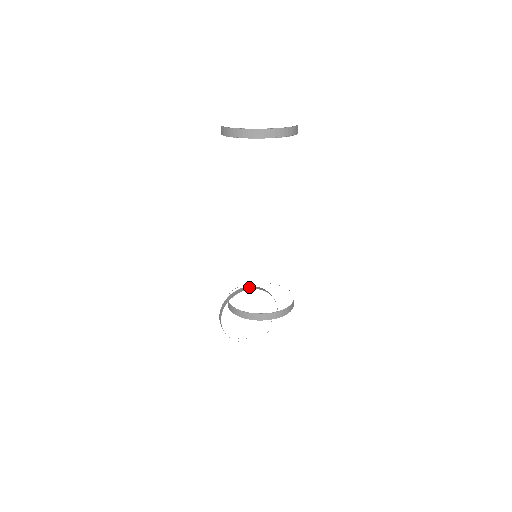
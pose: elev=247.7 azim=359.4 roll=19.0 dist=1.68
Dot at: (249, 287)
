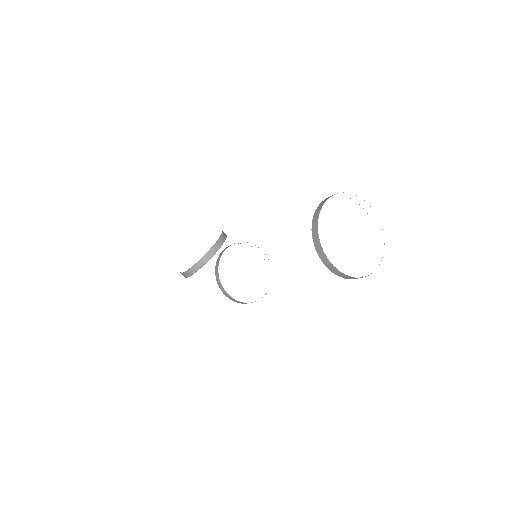
Dot at: (216, 246)
